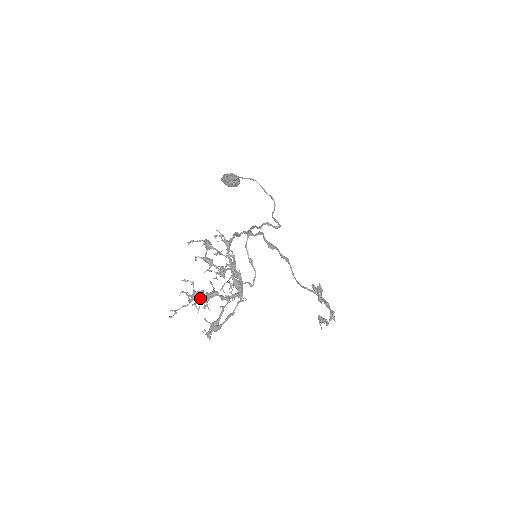
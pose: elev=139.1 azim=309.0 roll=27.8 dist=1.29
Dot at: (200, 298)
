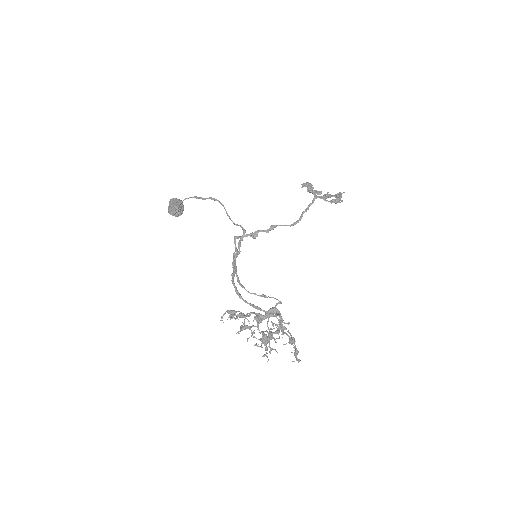
Dot at: occluded
